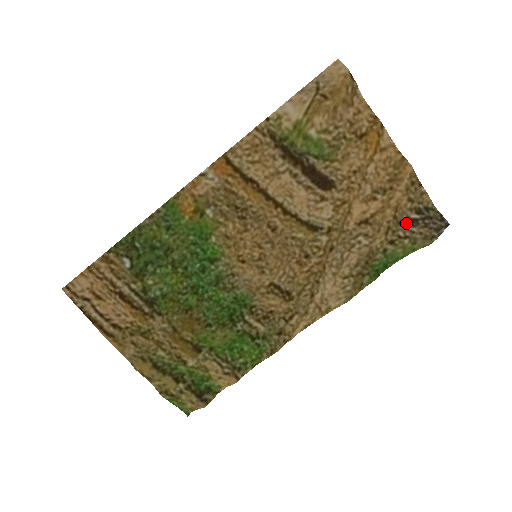
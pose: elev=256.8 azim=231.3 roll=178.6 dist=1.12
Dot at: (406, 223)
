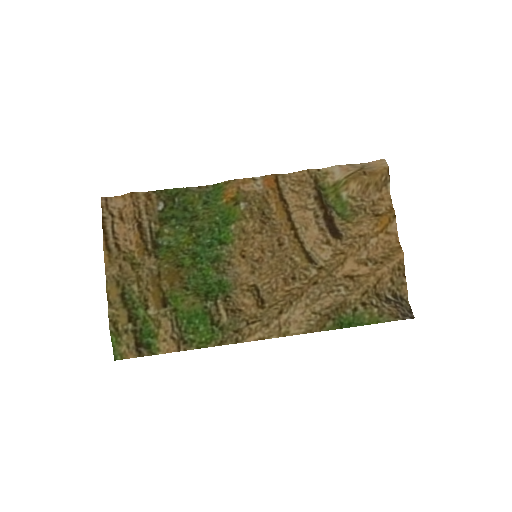
Dot at: (381, 297)
